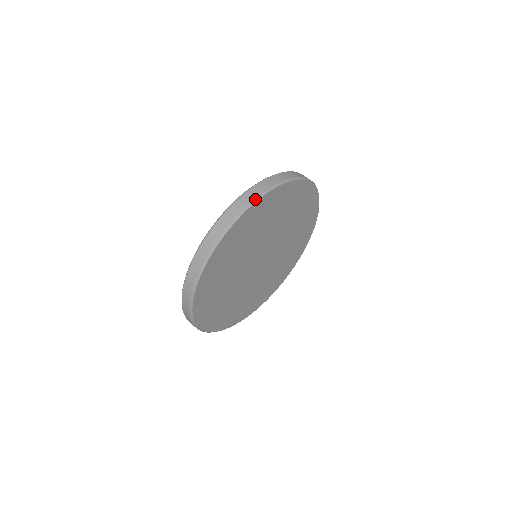
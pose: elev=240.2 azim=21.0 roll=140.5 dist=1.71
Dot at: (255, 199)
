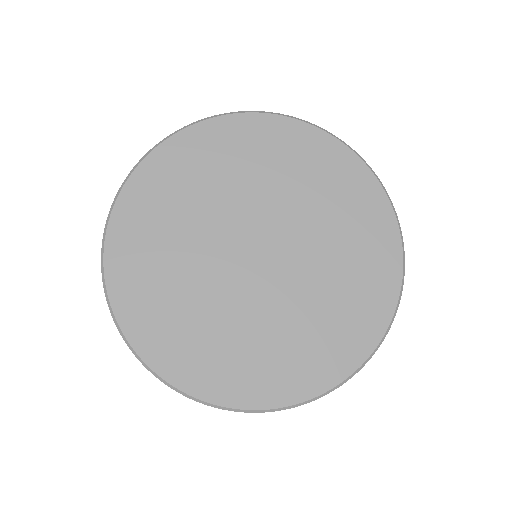
Dot at: (286, 115)
